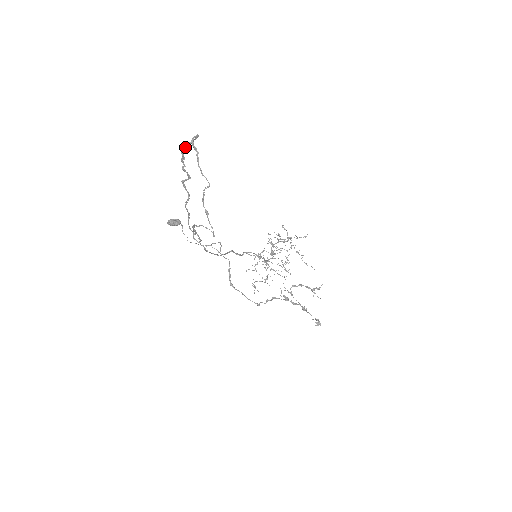
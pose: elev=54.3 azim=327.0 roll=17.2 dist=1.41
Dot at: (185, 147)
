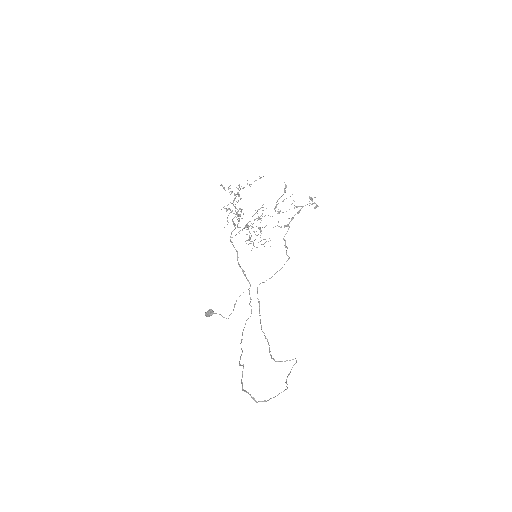
Dot at: (244, 391)
